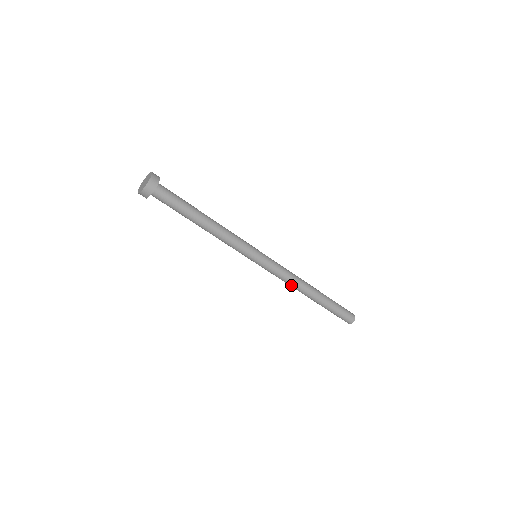
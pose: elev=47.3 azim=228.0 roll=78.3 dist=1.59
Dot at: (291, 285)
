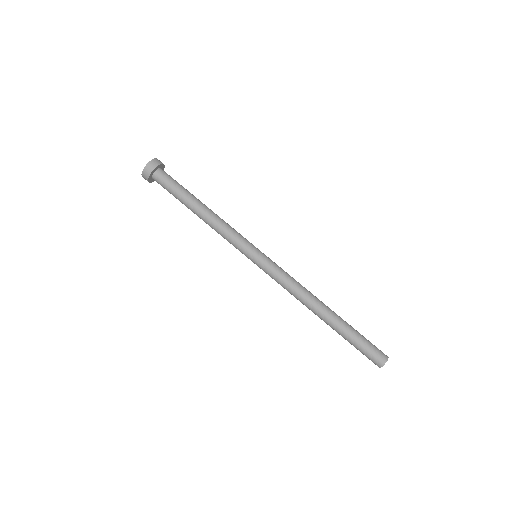
Dot at: (298, 295)
